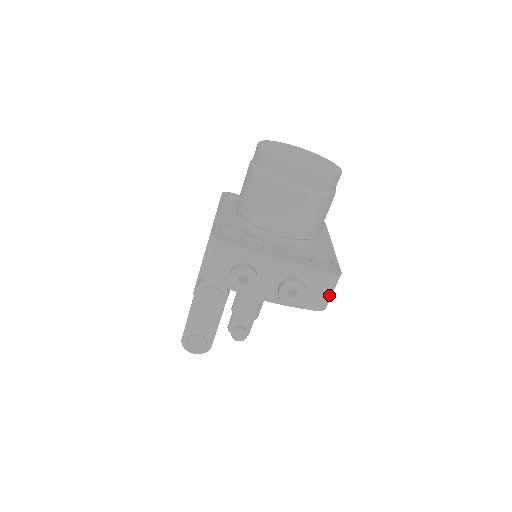
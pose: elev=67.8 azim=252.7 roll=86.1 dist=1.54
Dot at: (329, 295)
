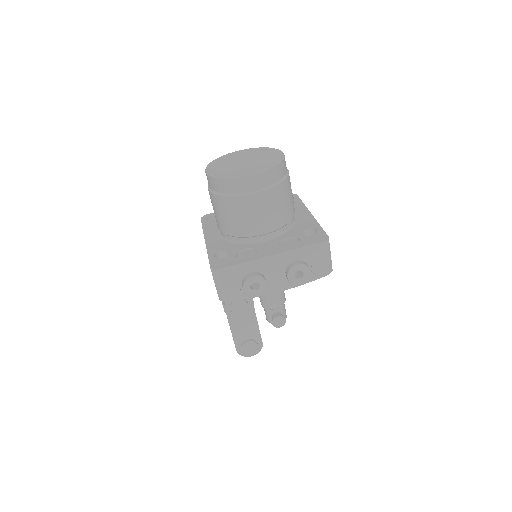
Dot at: (329, 259)
